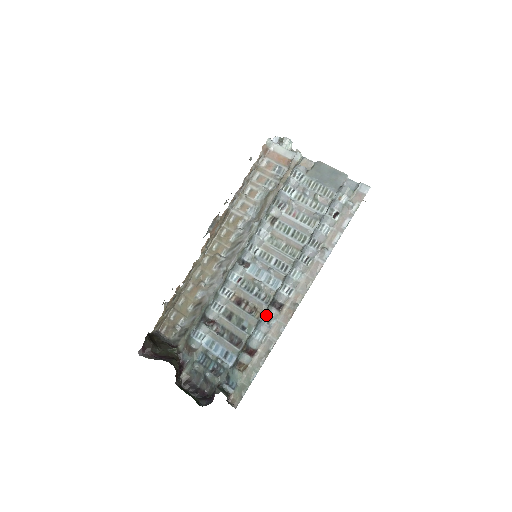
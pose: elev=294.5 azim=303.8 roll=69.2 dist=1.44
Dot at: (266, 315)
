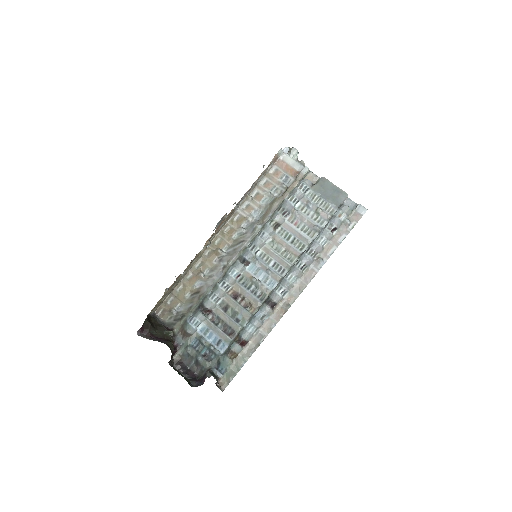
Dot at: (260, 312)
